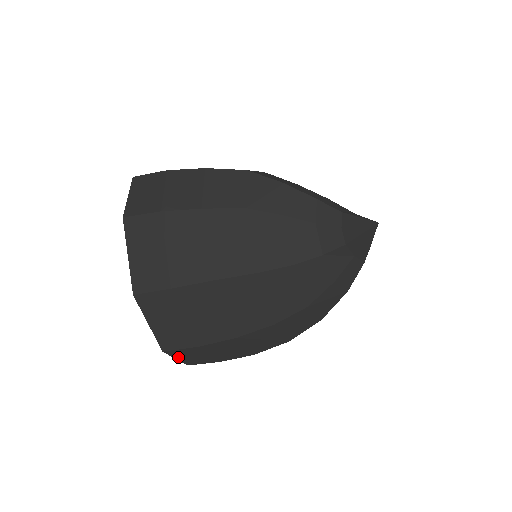
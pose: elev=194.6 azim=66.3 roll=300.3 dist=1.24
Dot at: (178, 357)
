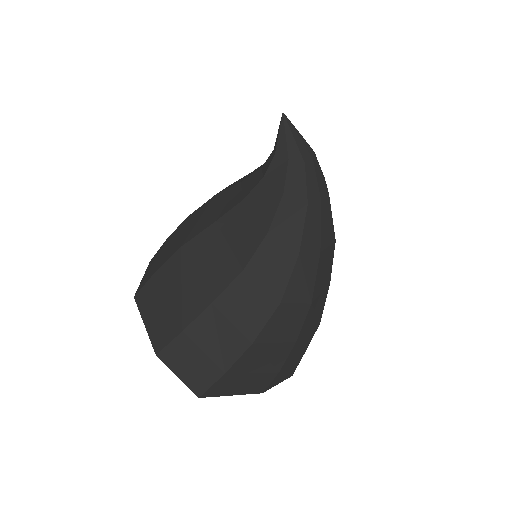
Dot at: (177, 371)
